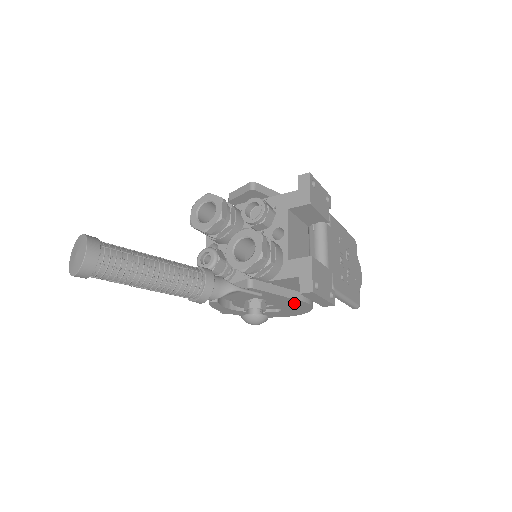
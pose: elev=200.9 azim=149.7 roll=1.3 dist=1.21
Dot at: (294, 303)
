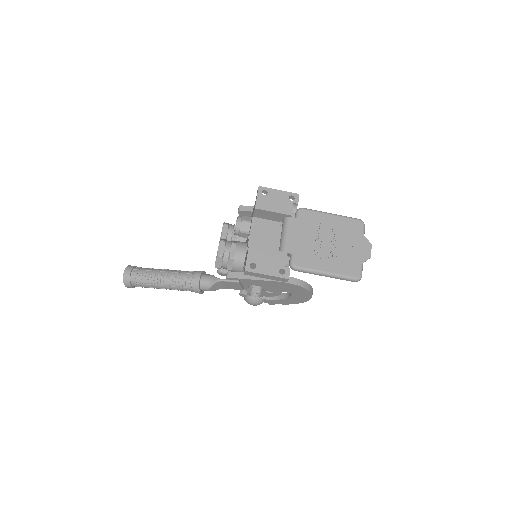
Dot at: (278, 284)
